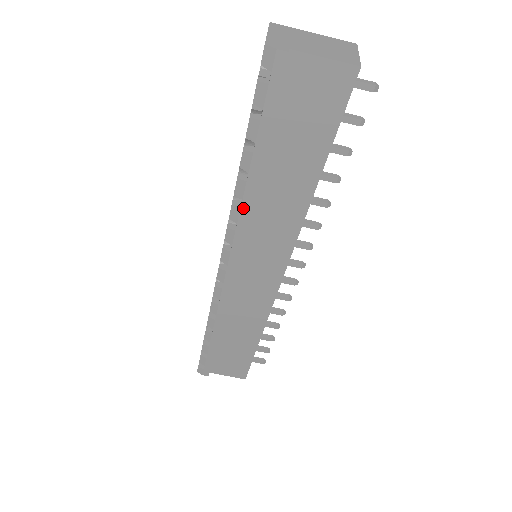
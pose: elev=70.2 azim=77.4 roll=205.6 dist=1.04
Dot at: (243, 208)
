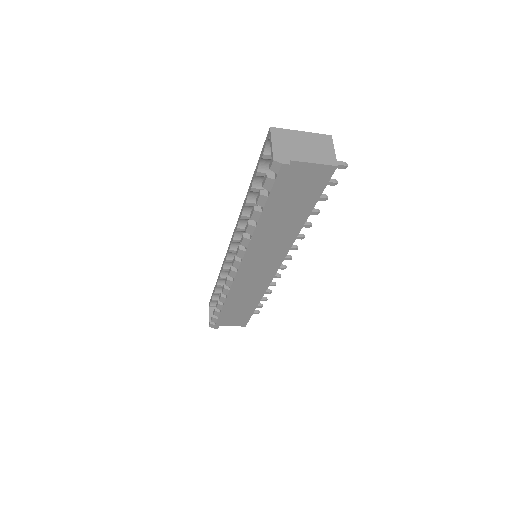
Dot at: (252, 240)
